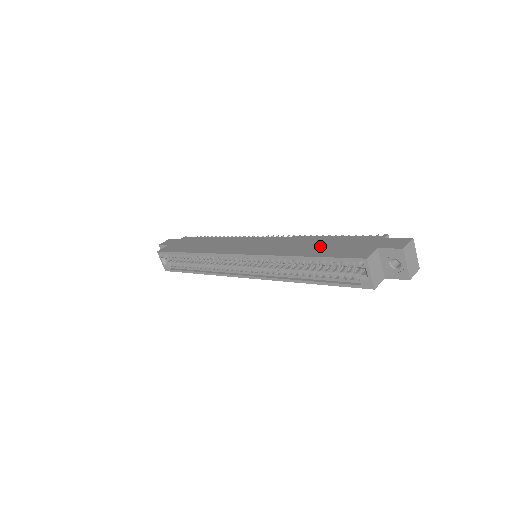
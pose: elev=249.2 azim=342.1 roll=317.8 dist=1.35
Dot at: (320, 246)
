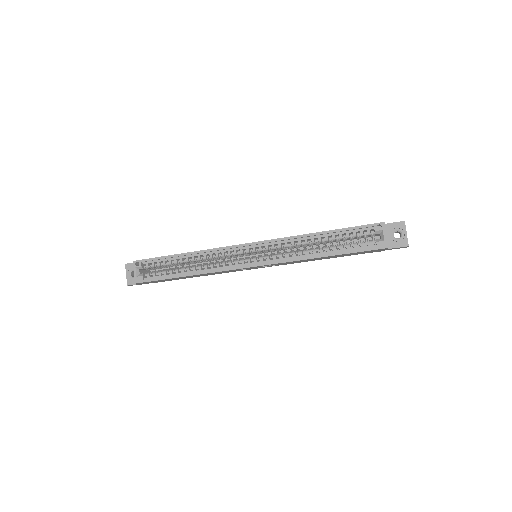
Dot at: occluded
